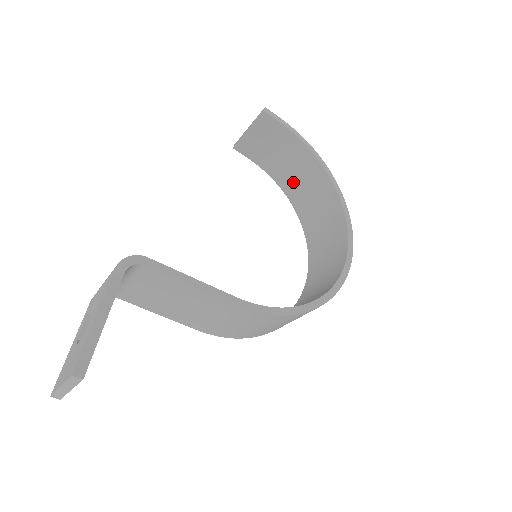
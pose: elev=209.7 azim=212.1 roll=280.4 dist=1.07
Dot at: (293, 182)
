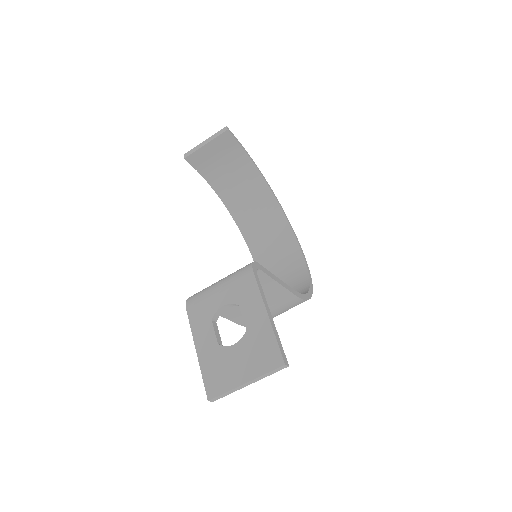
Dot at: (232, 191)
